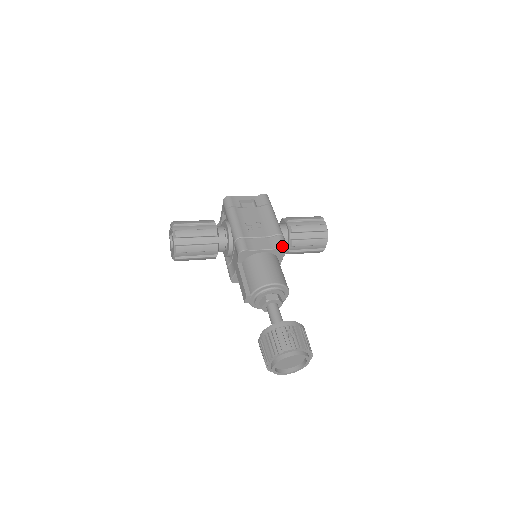
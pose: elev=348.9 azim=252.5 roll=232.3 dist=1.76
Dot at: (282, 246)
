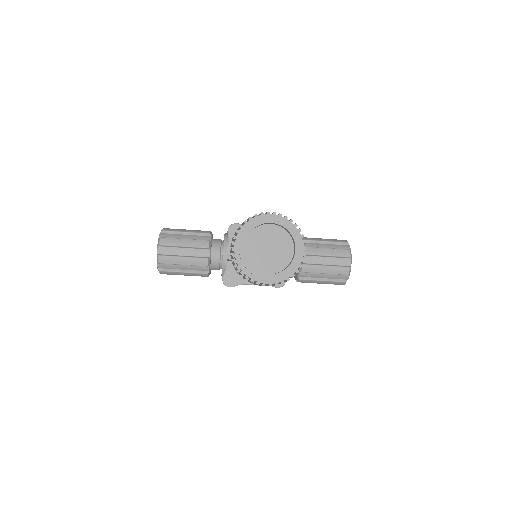
Dot at: occluded
